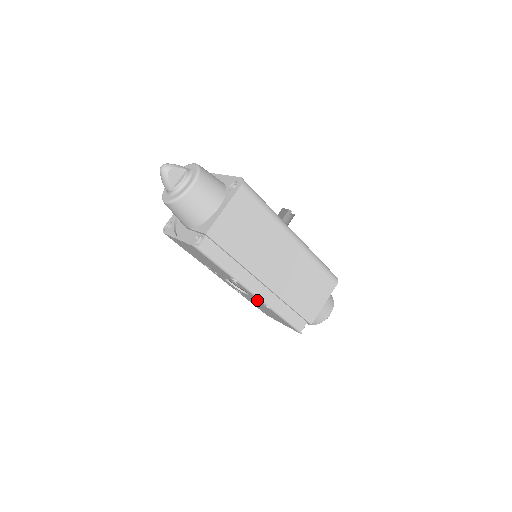
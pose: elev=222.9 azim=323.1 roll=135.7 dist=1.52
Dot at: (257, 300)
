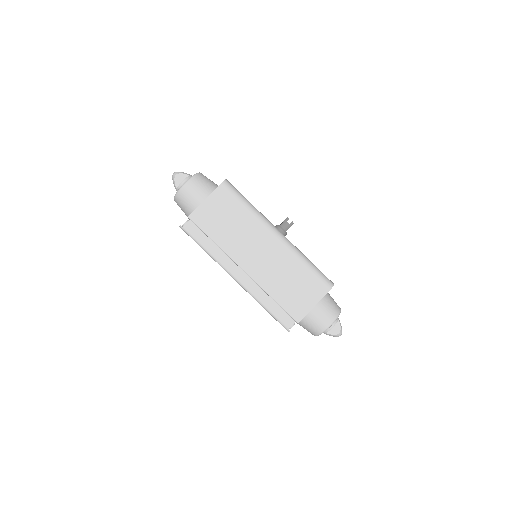
Dot at: occluded
